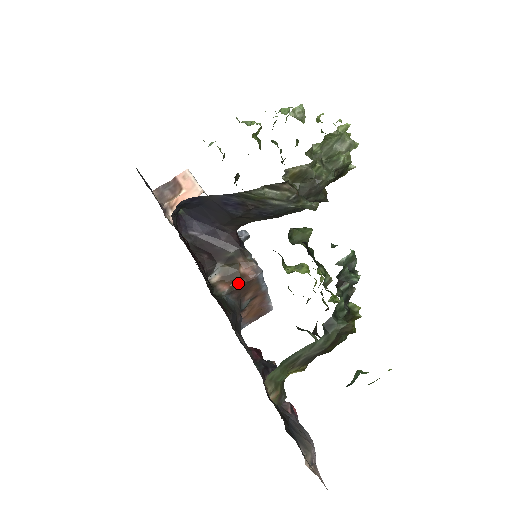
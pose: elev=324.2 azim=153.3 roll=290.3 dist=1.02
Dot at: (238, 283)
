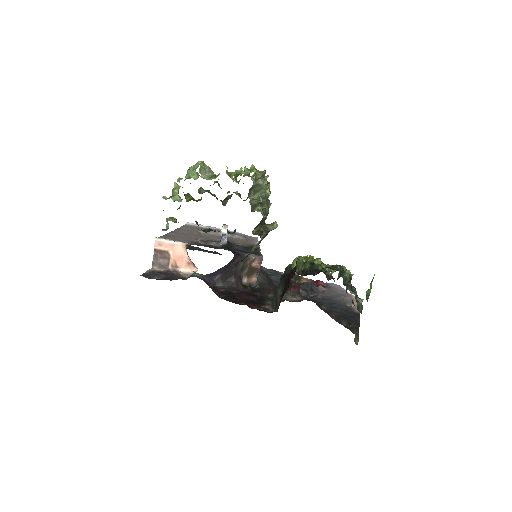
Dot at: (258, 272)
